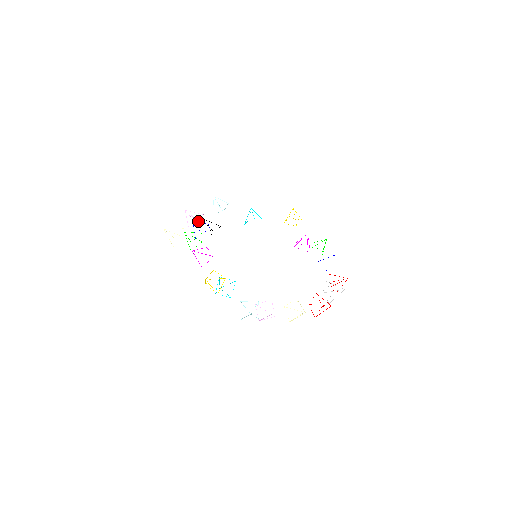
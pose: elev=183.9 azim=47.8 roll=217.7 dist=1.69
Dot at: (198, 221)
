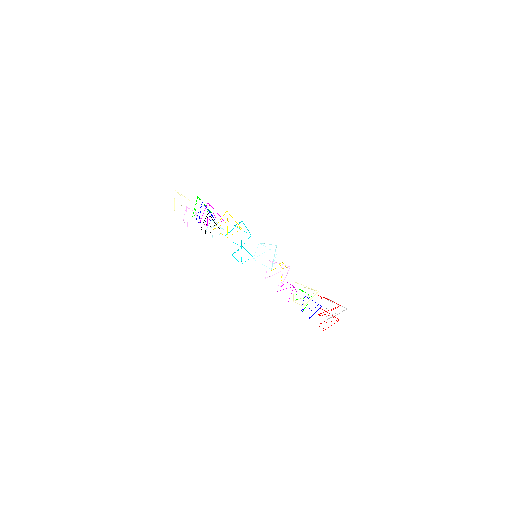
Dot at: occluded
